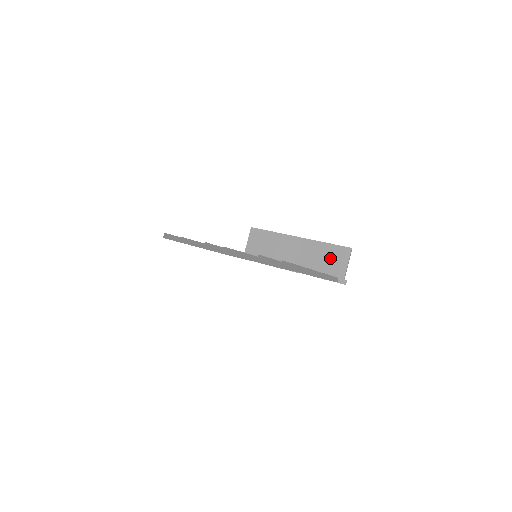
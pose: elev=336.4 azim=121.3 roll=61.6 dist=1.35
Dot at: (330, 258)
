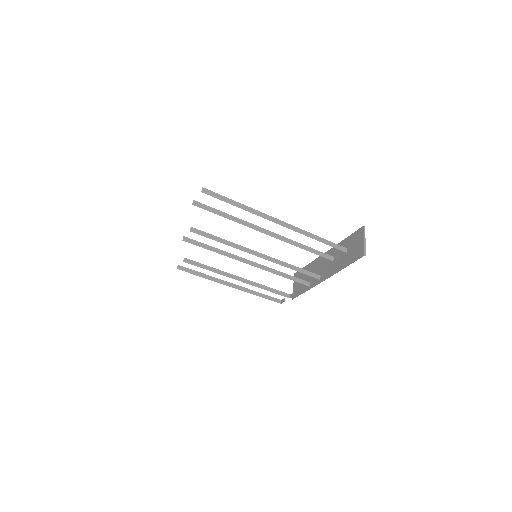
Dot at: occluded
